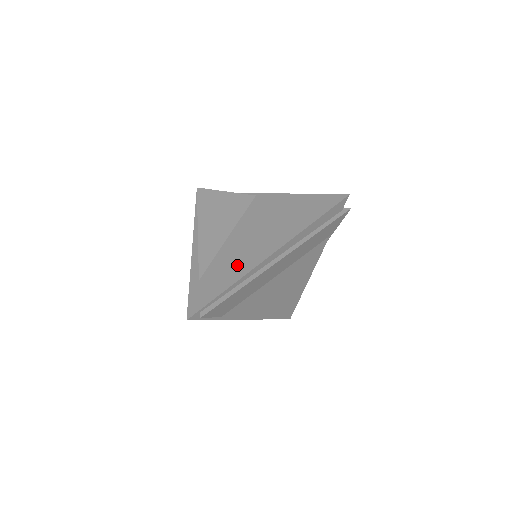
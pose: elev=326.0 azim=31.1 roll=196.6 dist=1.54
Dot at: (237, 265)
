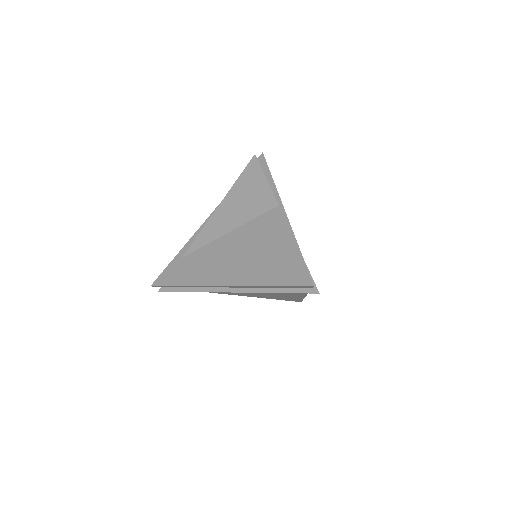
Dot at: (203, 271)
